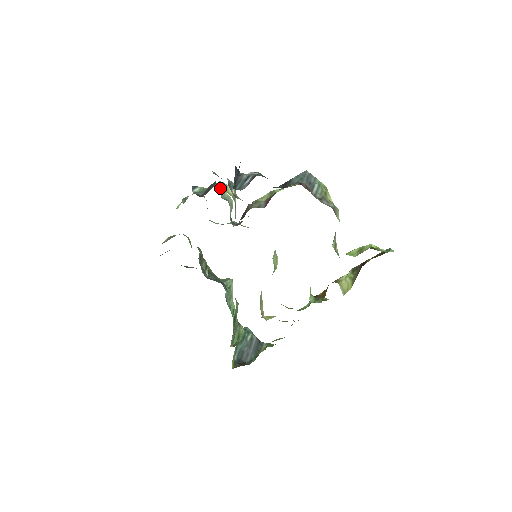
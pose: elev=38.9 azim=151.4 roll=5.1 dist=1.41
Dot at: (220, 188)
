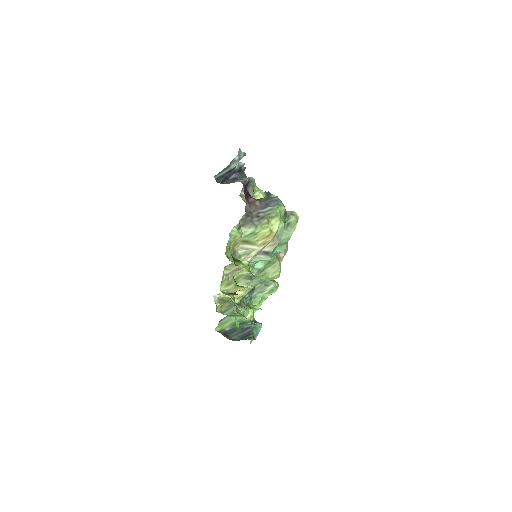
Dot at: occluded
